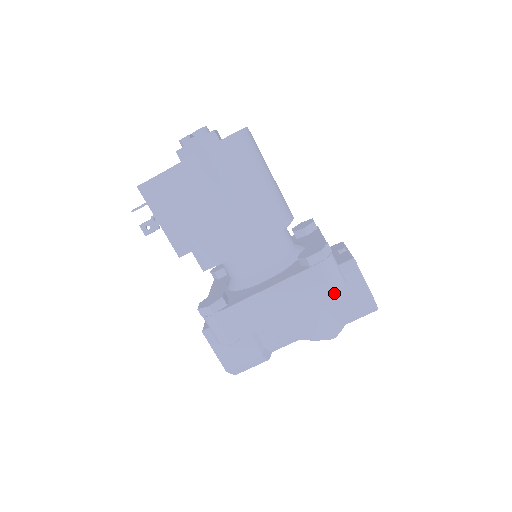
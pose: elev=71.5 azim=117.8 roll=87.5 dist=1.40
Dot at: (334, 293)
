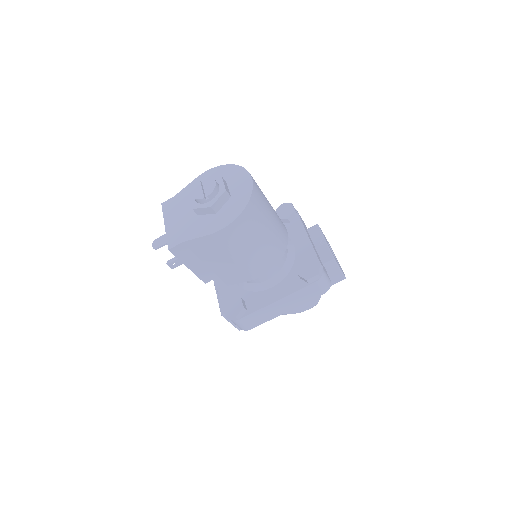
Dot at: occluded
